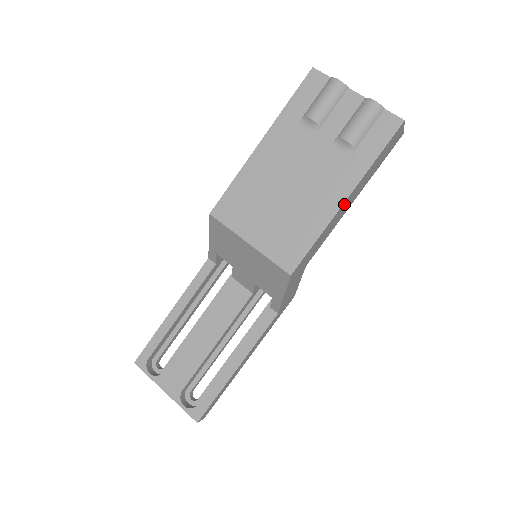
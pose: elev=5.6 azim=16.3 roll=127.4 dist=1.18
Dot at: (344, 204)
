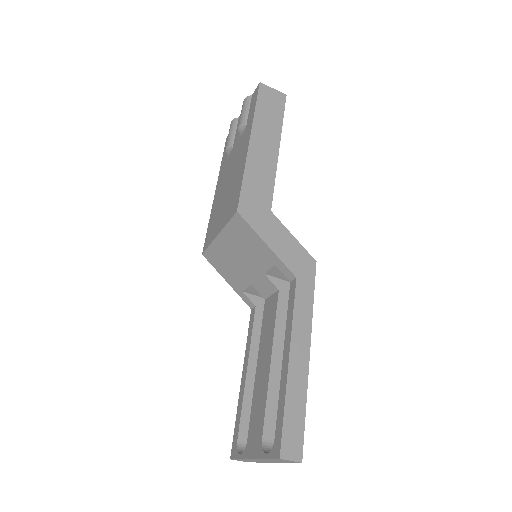
Dot at: (253, 146)
